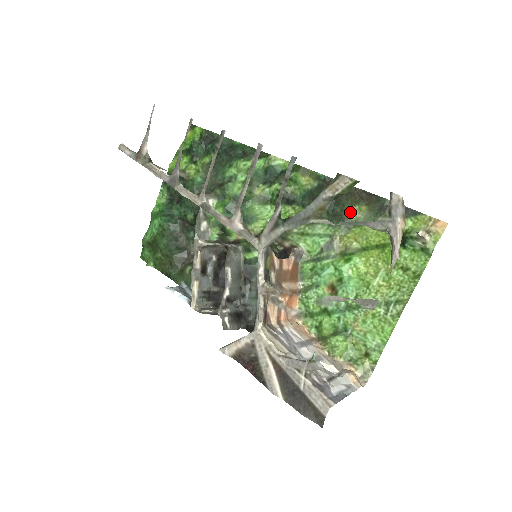
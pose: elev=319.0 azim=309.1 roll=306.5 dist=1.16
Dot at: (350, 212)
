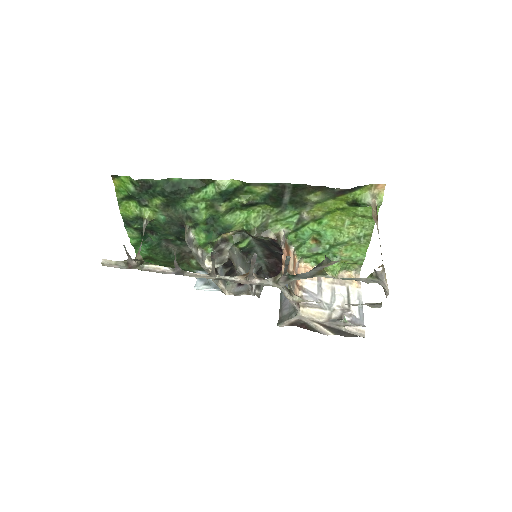
Dot at: (309, 199)
